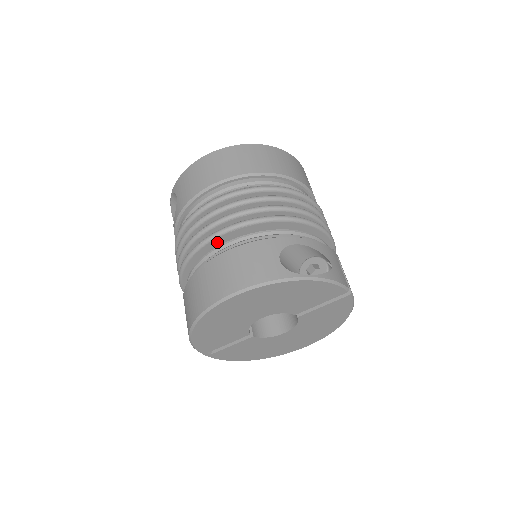
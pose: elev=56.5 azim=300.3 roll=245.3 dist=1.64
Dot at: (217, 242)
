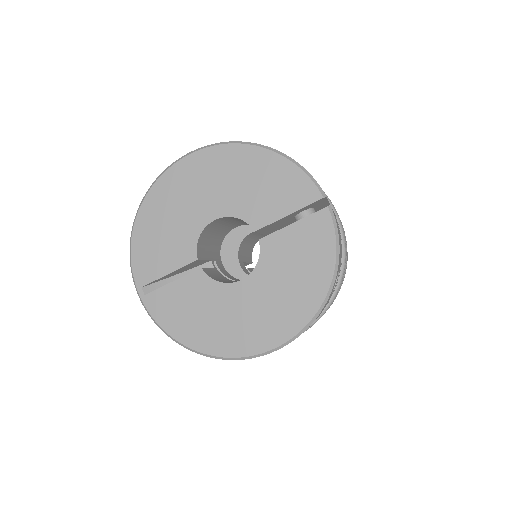
Dot at: occluded
